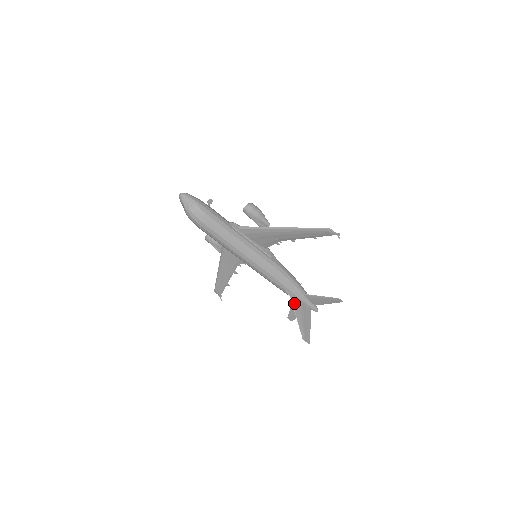
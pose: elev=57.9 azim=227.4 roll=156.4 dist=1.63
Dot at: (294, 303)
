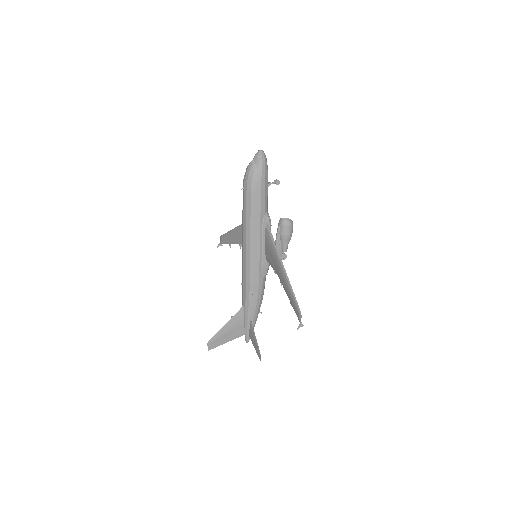
Dot at: (237, 316)
